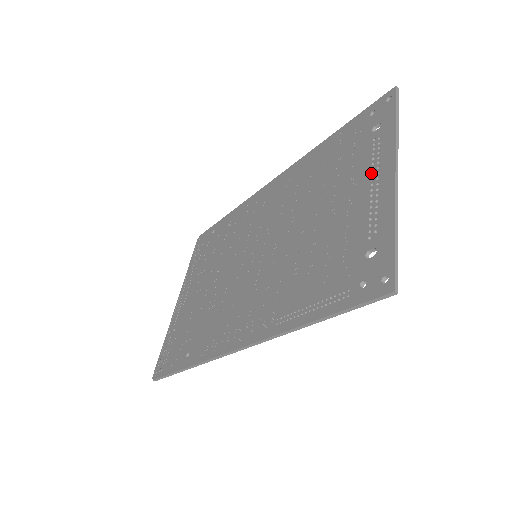
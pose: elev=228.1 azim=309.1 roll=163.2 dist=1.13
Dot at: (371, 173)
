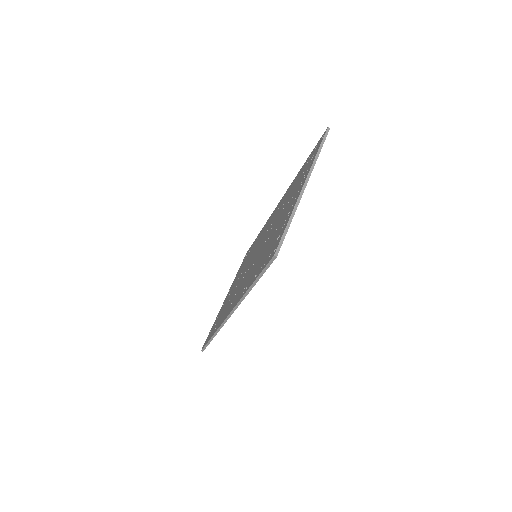
Dot at: (299, 188)
